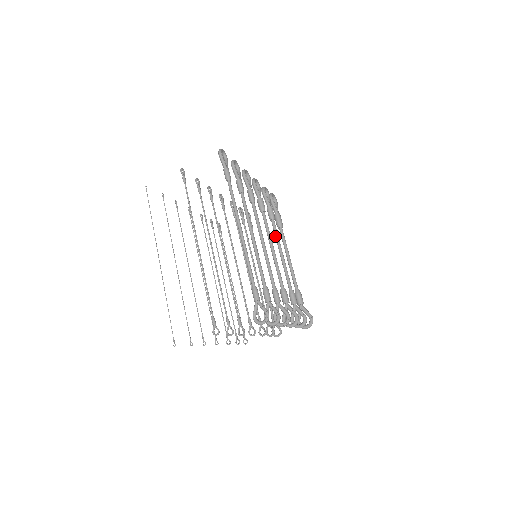
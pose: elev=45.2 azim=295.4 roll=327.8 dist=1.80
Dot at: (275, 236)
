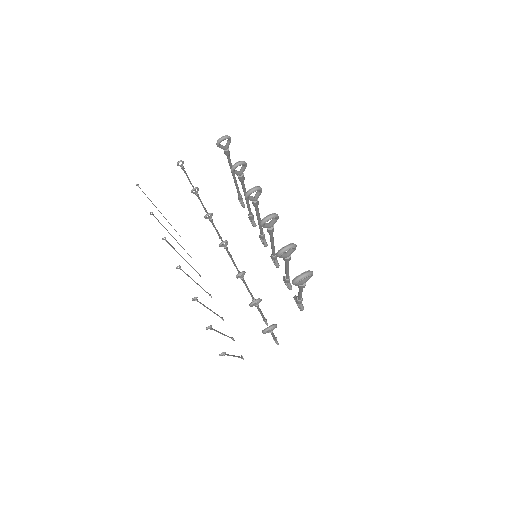
Dot at: (285, 273)
